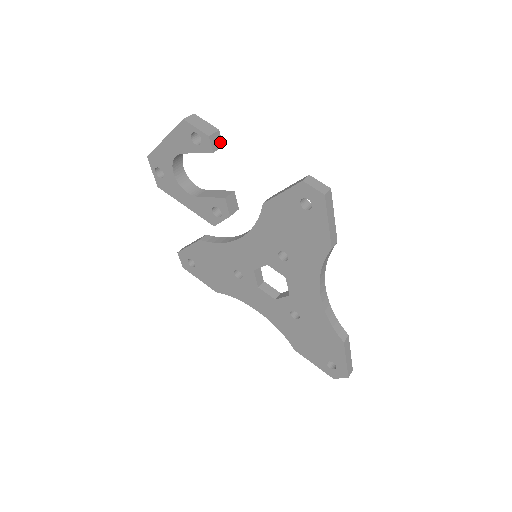
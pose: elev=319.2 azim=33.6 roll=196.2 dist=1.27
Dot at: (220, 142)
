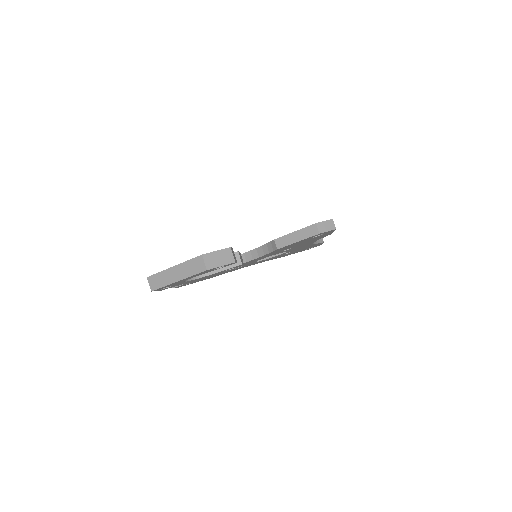
Dot at: (232, 250)
